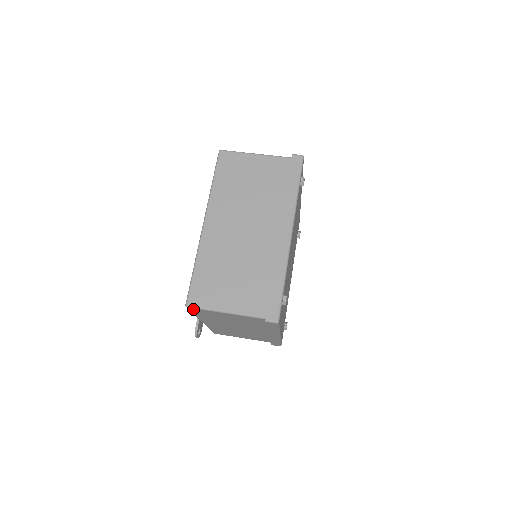
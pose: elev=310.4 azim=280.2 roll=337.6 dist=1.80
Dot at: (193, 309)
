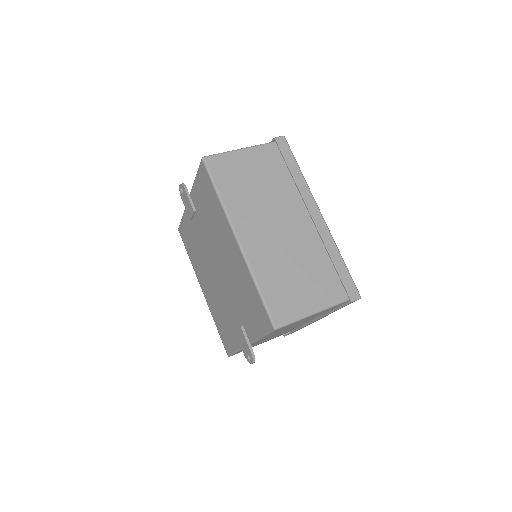
Dot at: occluded
